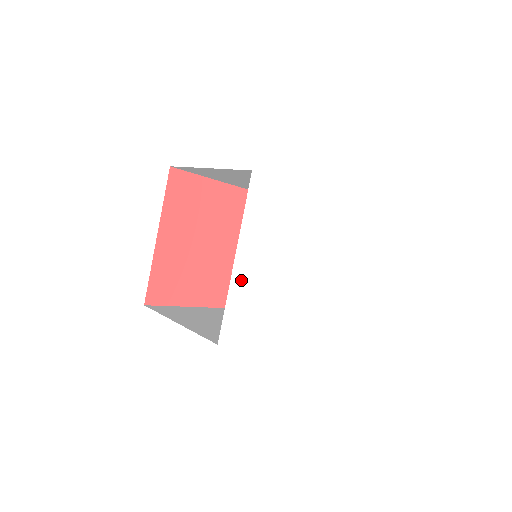
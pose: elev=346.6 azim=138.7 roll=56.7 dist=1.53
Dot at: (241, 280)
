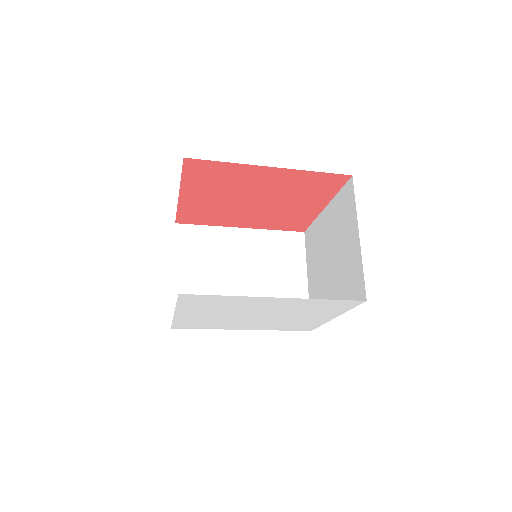
Dot at: (185, 318)
